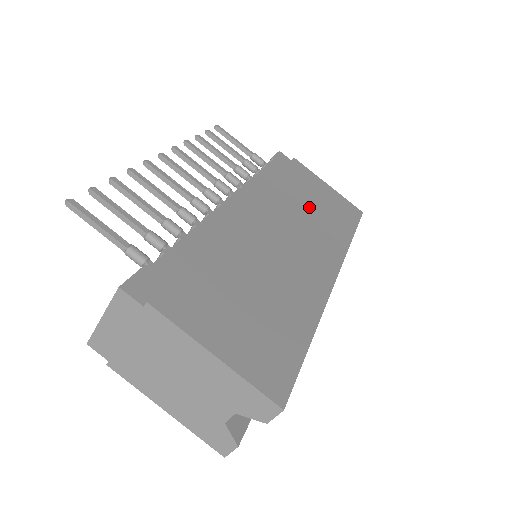
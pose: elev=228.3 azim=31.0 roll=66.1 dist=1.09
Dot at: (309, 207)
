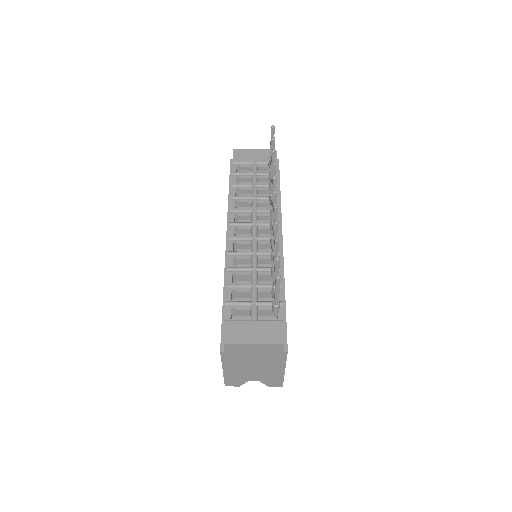
Dot at: occluded
